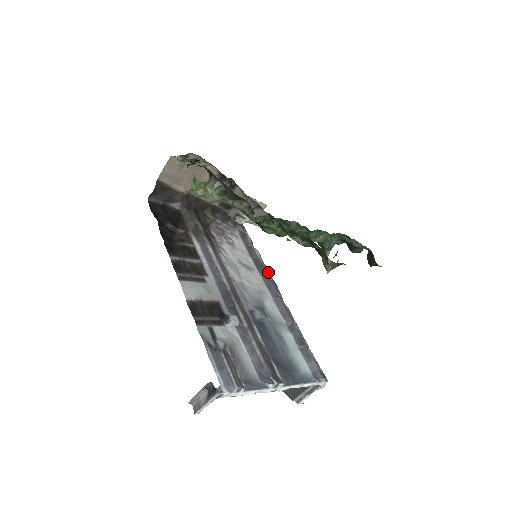
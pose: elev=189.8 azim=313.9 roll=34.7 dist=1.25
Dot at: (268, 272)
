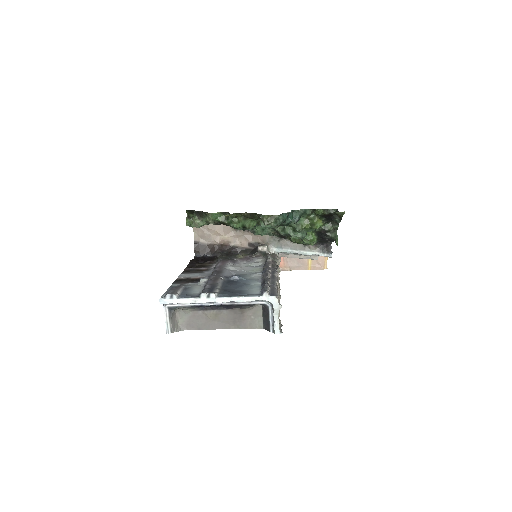
Dot at: (268, 264)
